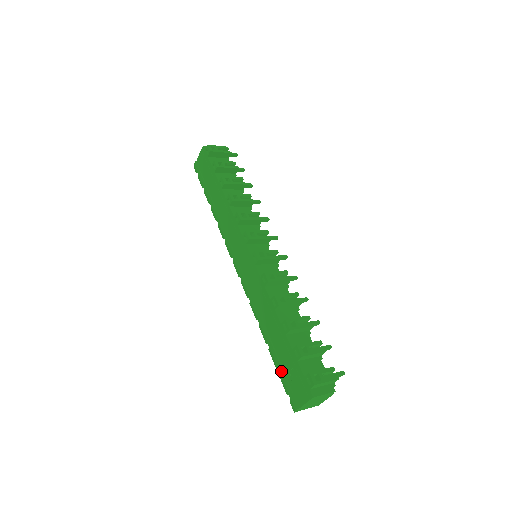
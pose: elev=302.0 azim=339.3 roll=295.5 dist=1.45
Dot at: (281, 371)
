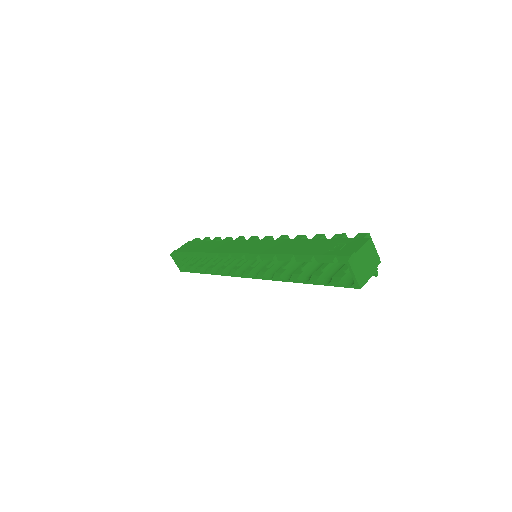
Dot at: (320, 253)
